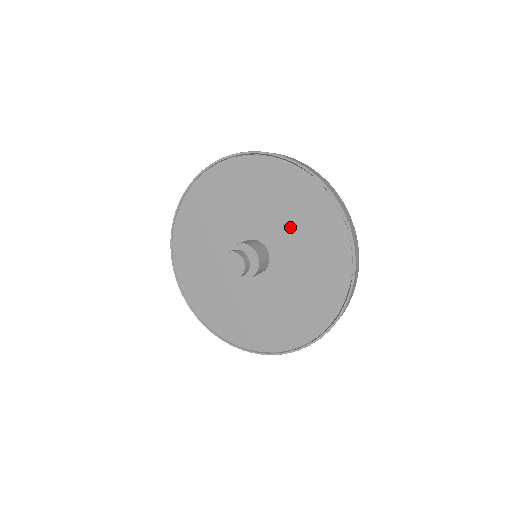
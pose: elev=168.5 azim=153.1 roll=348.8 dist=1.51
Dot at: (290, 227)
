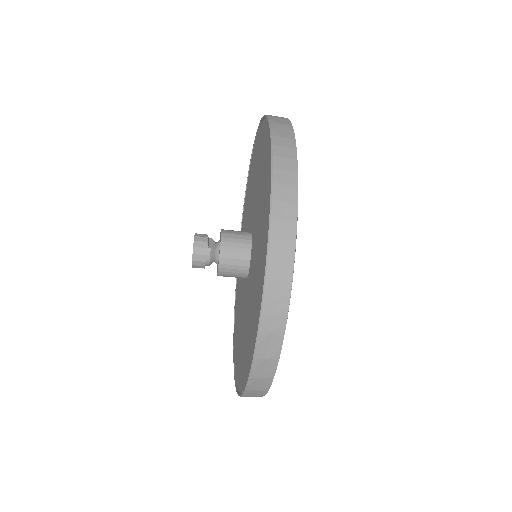
Dot at: (258, 196)
